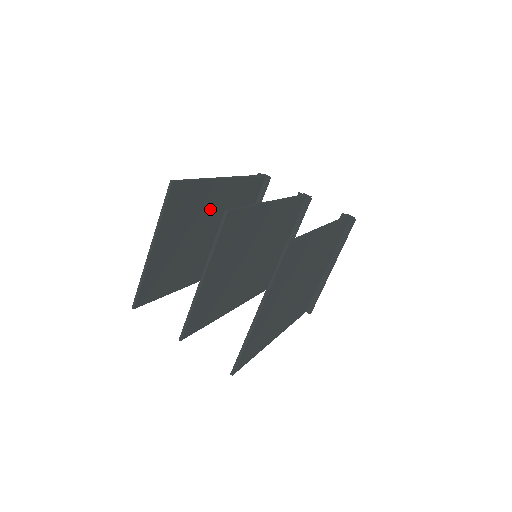
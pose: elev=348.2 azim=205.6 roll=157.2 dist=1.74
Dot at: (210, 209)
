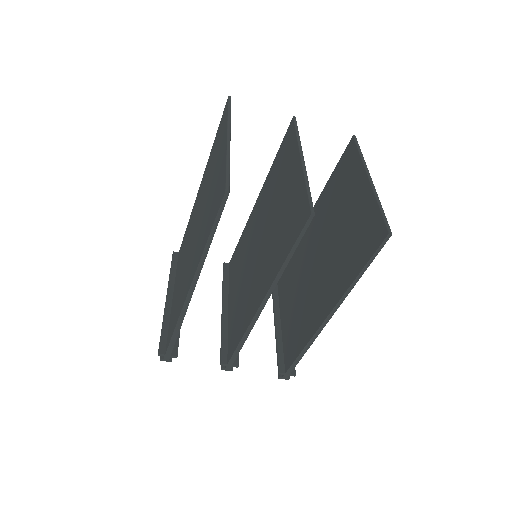
Dot at: occluded
